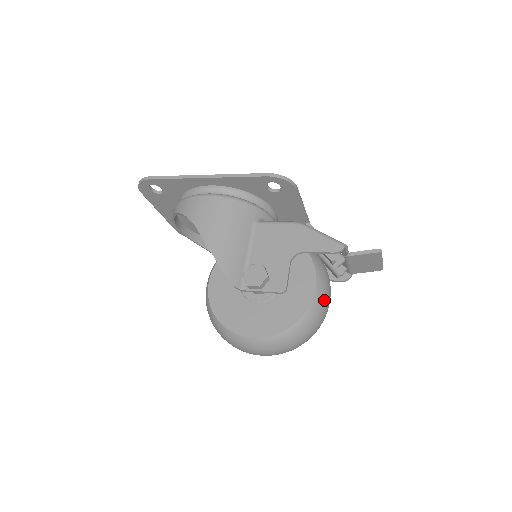
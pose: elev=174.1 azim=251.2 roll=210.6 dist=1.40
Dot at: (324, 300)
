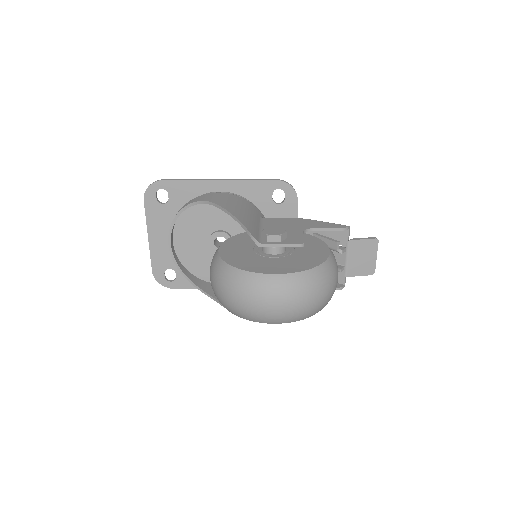
Dot at: (336, 265)
